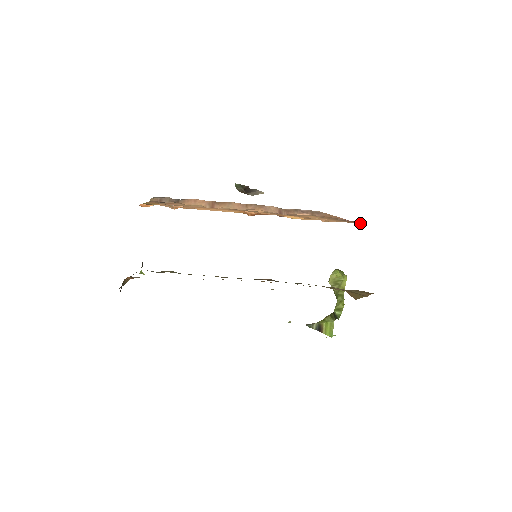
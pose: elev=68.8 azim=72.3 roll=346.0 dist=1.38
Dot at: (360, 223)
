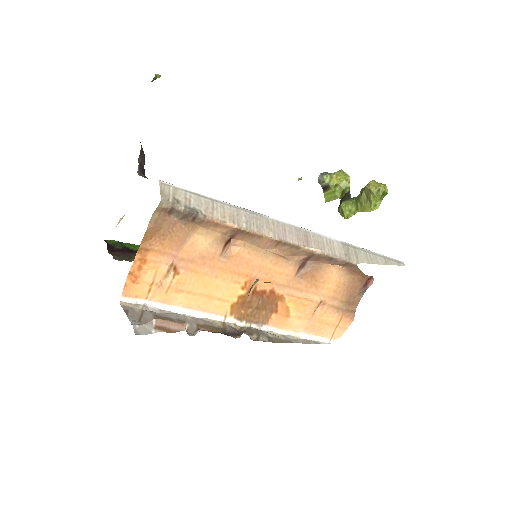
Dot at: (351, 316)
